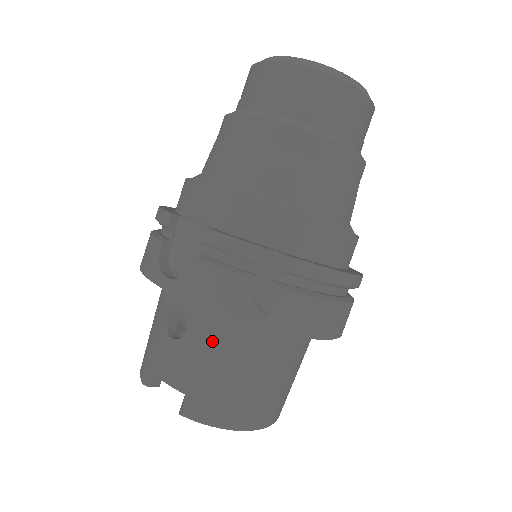
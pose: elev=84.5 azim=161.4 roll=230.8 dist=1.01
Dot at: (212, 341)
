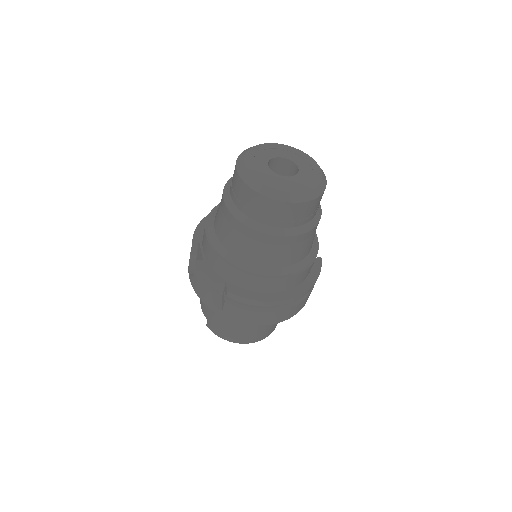
Dot at: occluded
